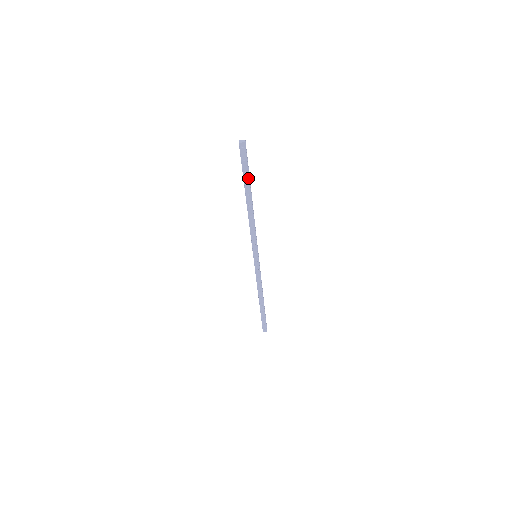
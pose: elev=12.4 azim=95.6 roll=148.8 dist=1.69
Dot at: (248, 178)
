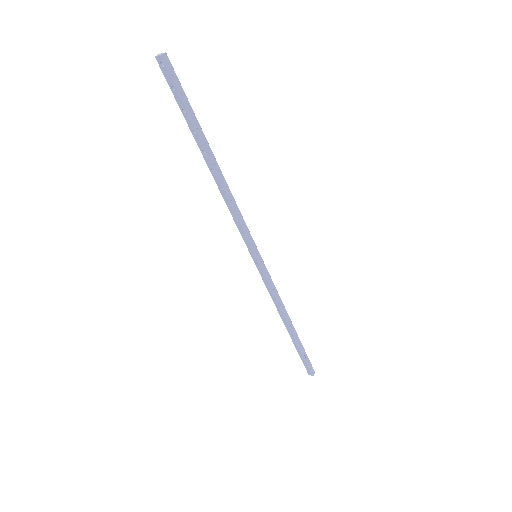
Dot at: (191, 121)
